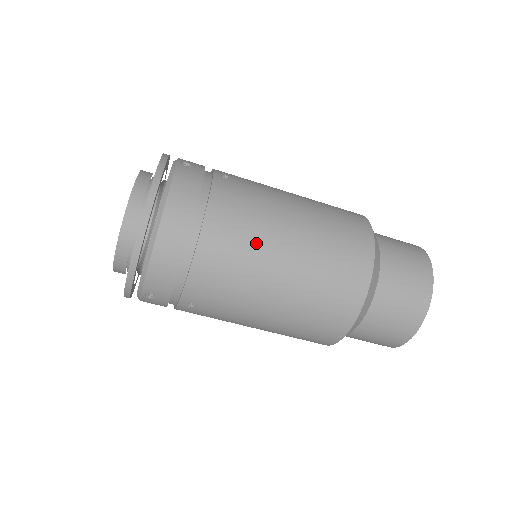
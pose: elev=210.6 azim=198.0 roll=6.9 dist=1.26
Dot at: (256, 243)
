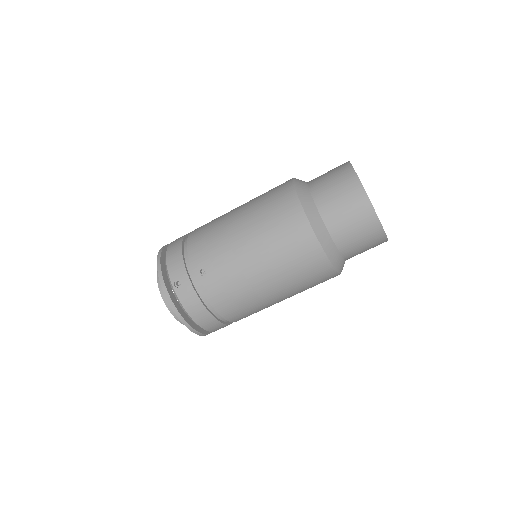
Dot at: (253, 301)
